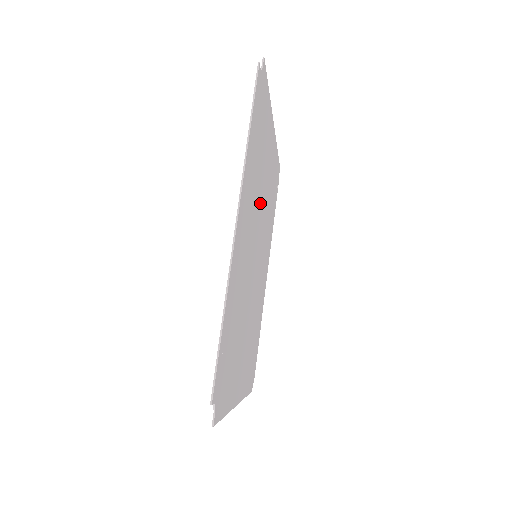
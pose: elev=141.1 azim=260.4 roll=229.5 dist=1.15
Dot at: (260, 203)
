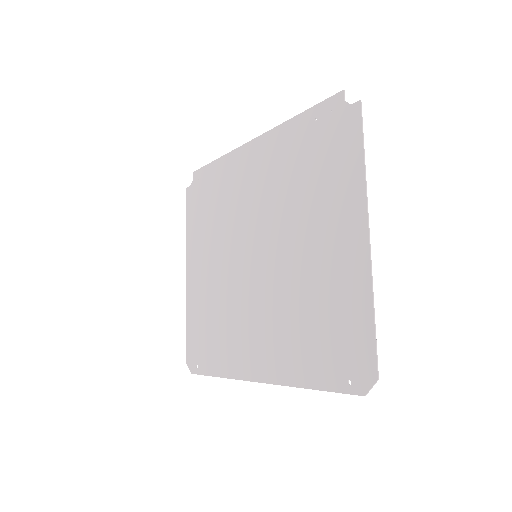
Dot at: (229, 243)
